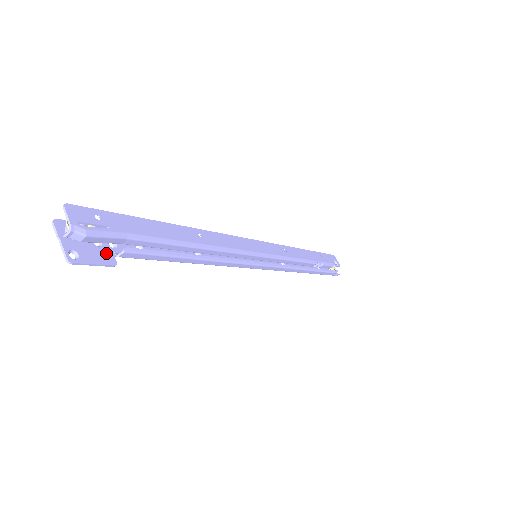
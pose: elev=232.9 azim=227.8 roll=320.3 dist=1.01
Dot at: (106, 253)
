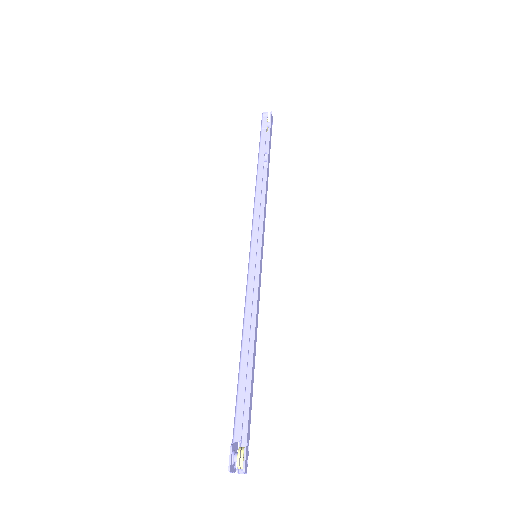
Dot at: occluded
